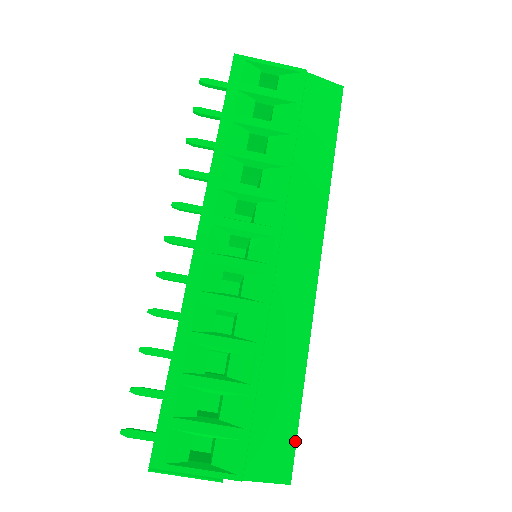
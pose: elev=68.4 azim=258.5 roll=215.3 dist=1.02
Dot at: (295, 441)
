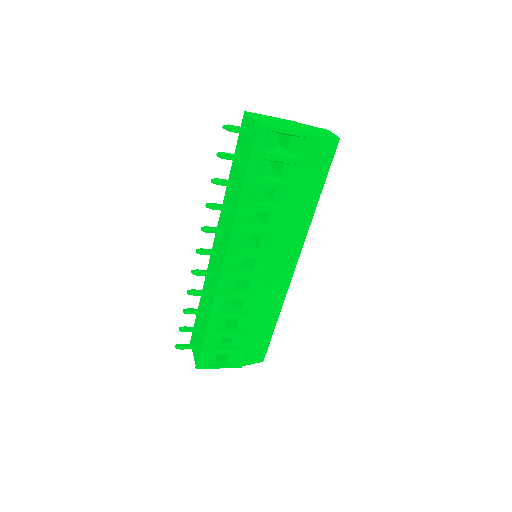
Dot at: (268, 346)
